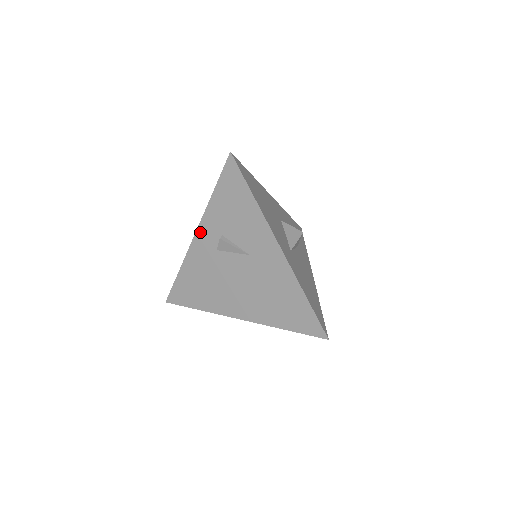
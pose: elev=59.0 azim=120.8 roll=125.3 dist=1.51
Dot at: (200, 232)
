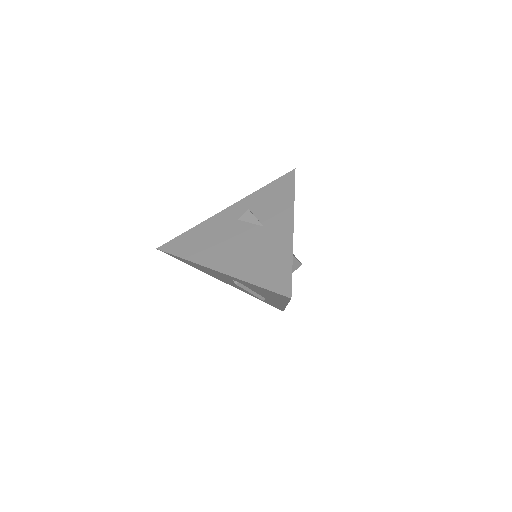
Dot at: (233, 207)
